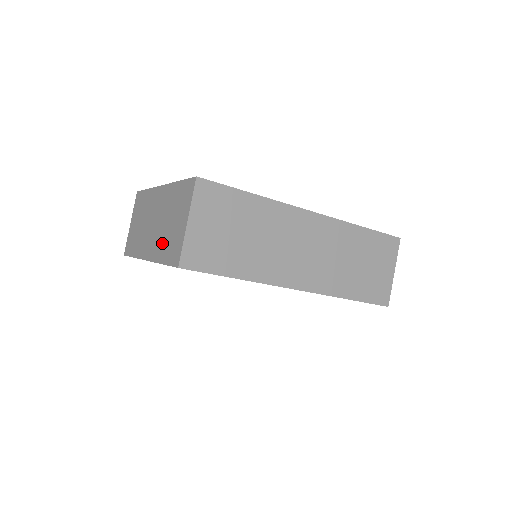
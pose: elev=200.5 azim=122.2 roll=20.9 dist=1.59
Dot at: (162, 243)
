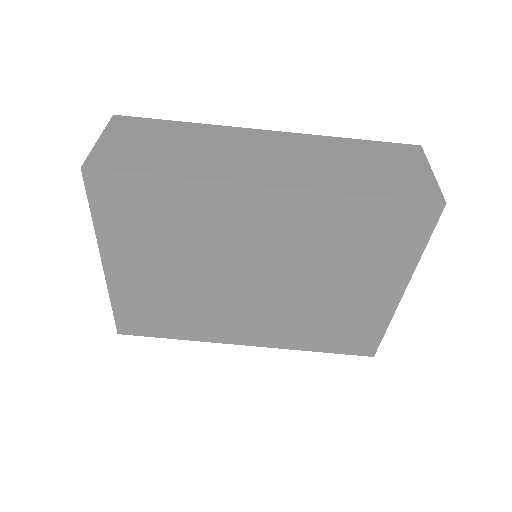
Dot at: occluded
